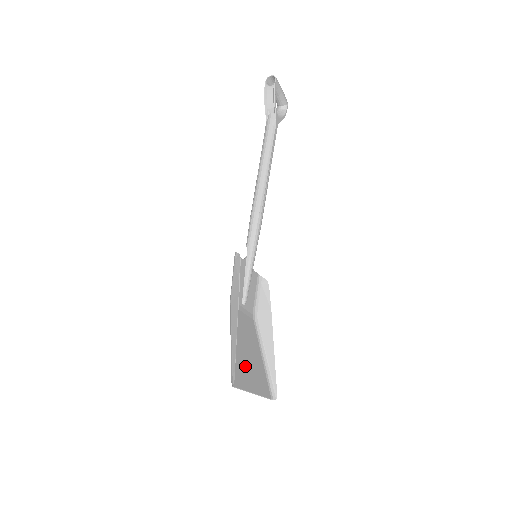
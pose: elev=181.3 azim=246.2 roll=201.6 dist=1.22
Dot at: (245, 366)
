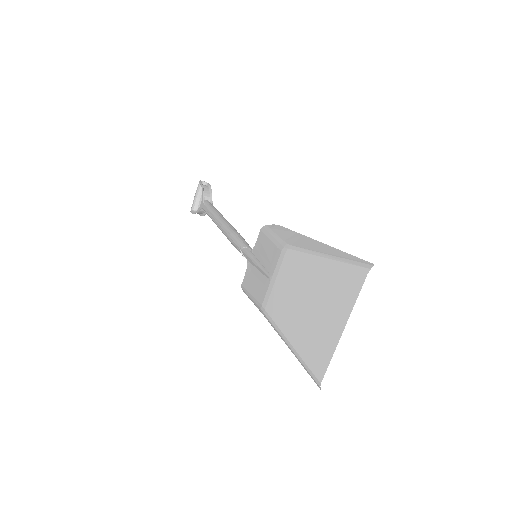
Dot at: (327, 300)
